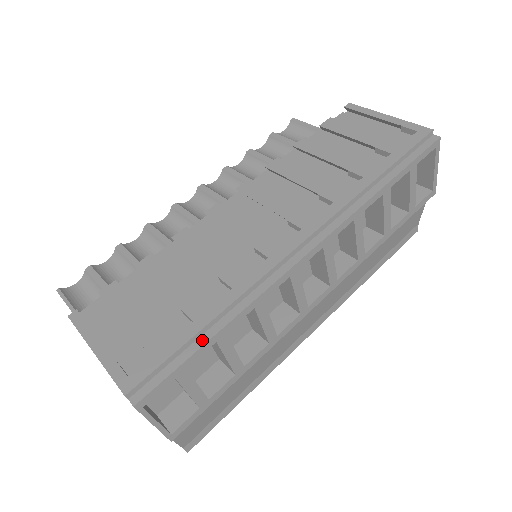
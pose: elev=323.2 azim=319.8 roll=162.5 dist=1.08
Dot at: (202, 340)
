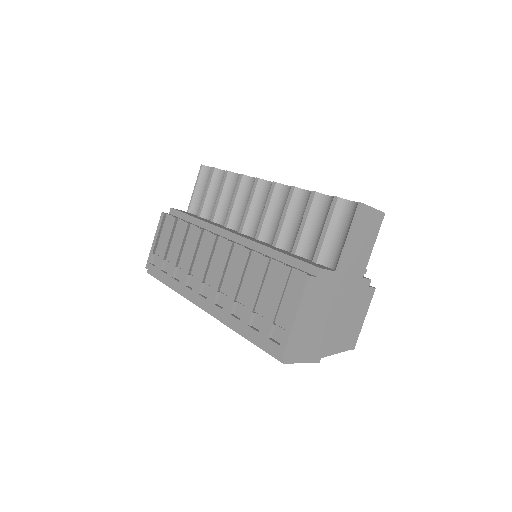
Dot at: (165, 282)
